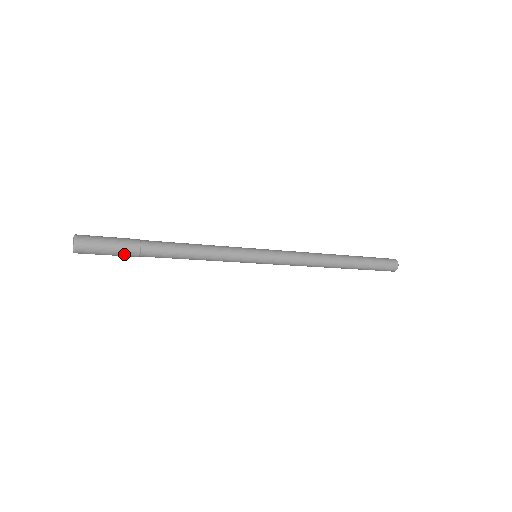
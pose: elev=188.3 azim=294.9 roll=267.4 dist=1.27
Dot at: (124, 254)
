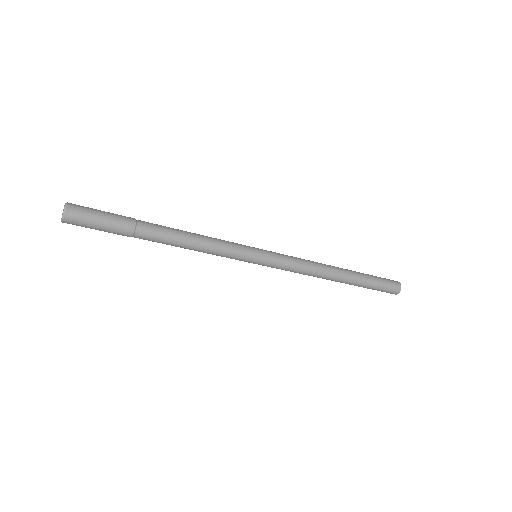
Dot at: (117, 230)
